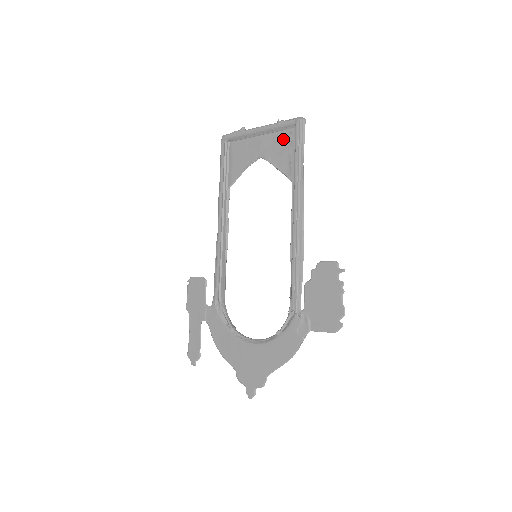
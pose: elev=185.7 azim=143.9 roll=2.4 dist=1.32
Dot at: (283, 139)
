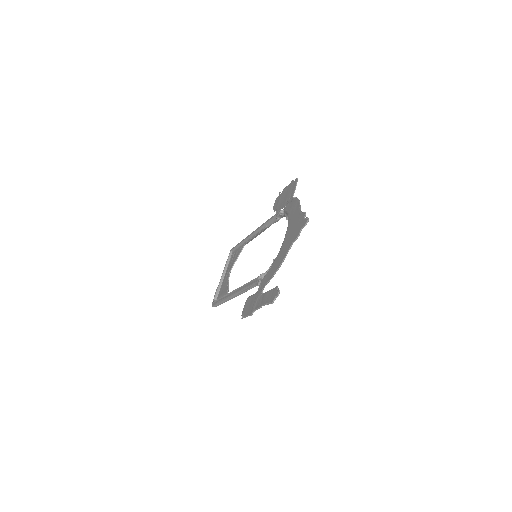
Dot at: (232, 259)
